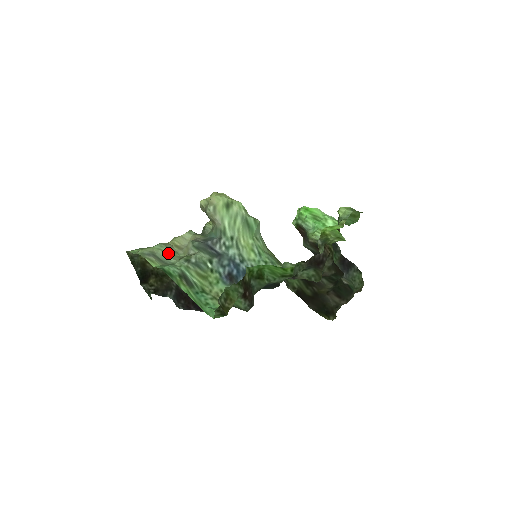
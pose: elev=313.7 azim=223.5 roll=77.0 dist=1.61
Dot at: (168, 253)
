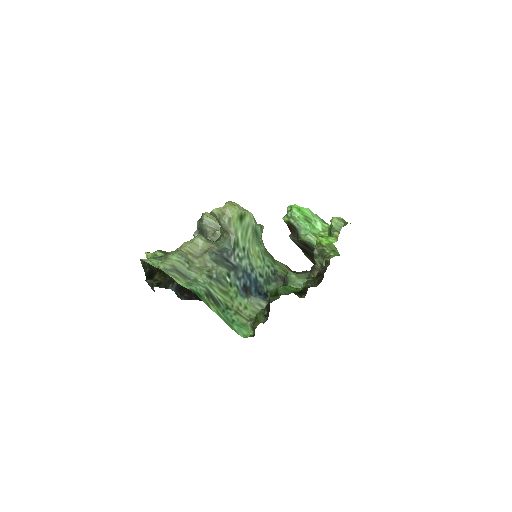
Dot at: (187, 265)
